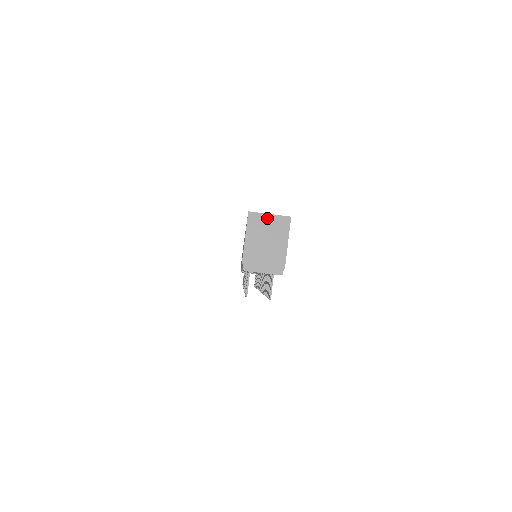
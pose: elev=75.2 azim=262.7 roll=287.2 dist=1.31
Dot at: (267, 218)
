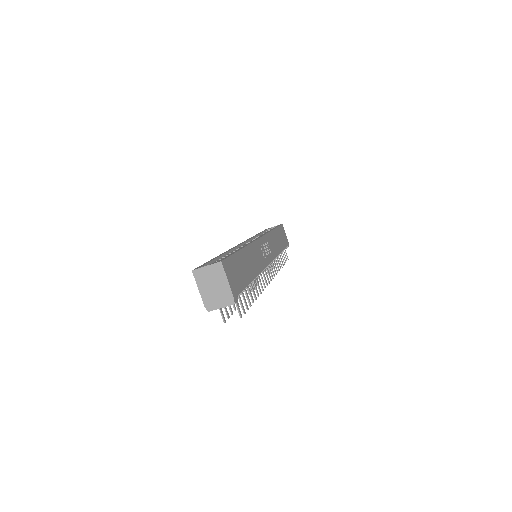
Dot at: (206, 269)
